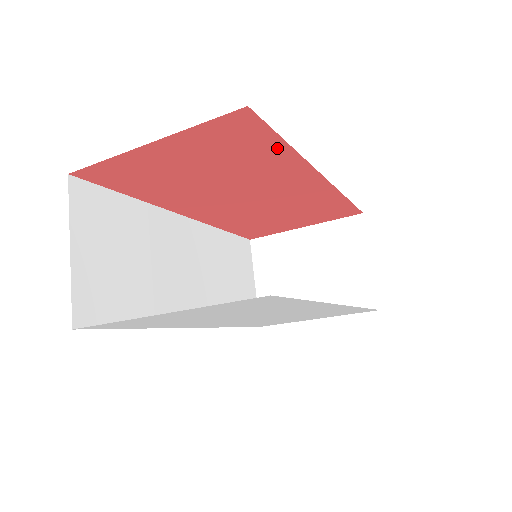
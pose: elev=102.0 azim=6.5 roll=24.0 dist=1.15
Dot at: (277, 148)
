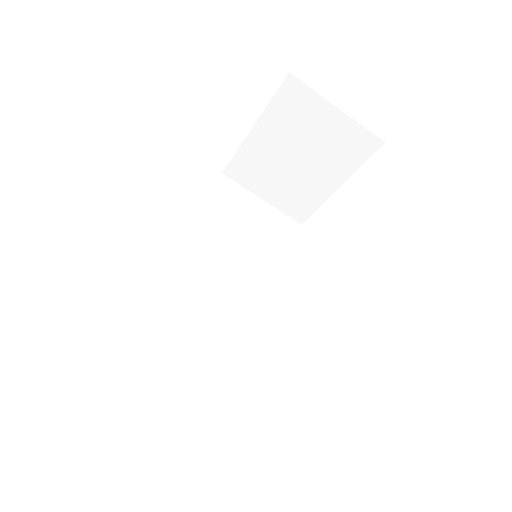
Dot at: occluded
